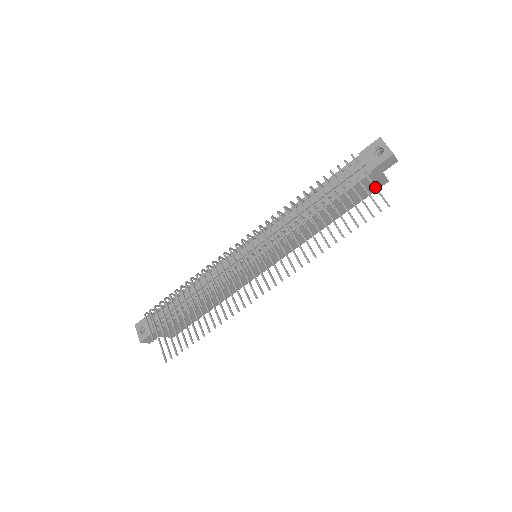
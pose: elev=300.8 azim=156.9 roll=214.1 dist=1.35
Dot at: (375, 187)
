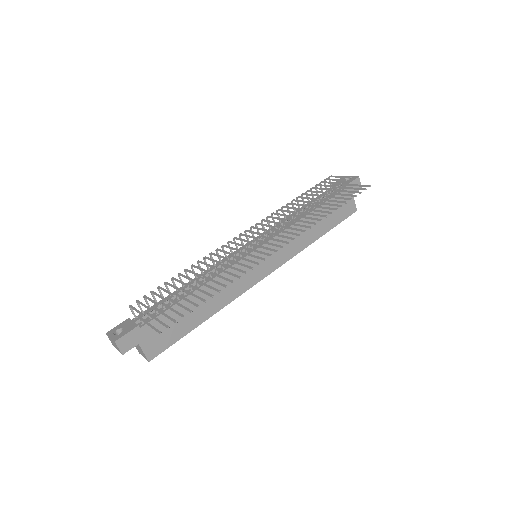
Dot at: (354, 184)
